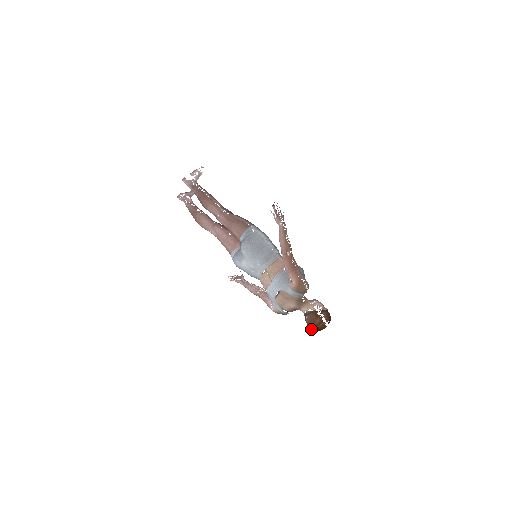
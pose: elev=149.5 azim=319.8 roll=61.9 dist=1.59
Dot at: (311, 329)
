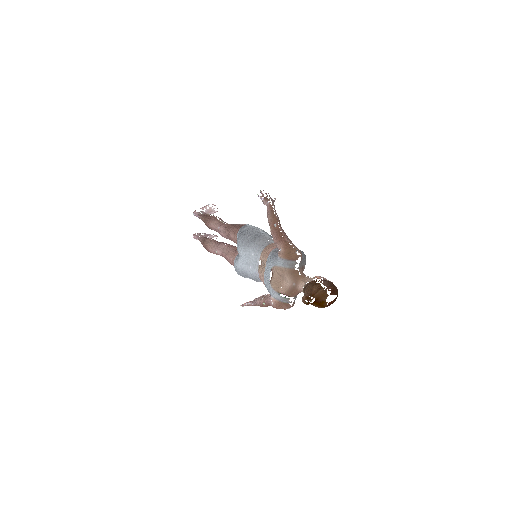
Dot at: (306, 297)
